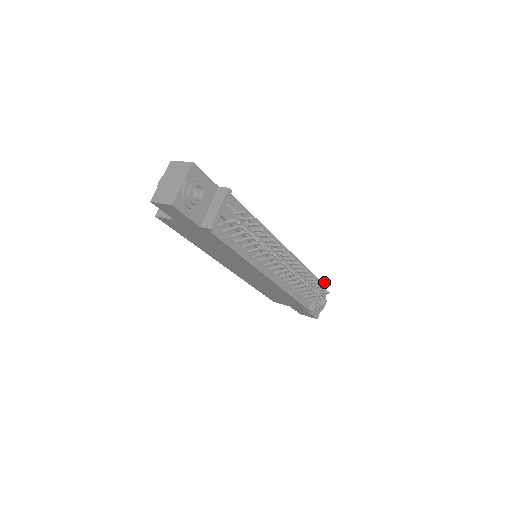
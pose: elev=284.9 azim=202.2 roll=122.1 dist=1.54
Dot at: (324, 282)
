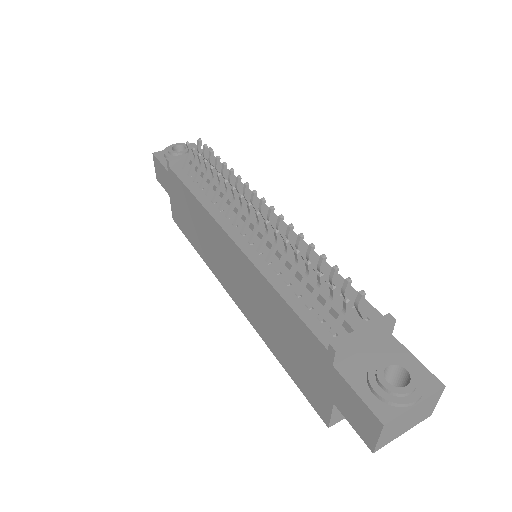
Dot at: (391, 317)
